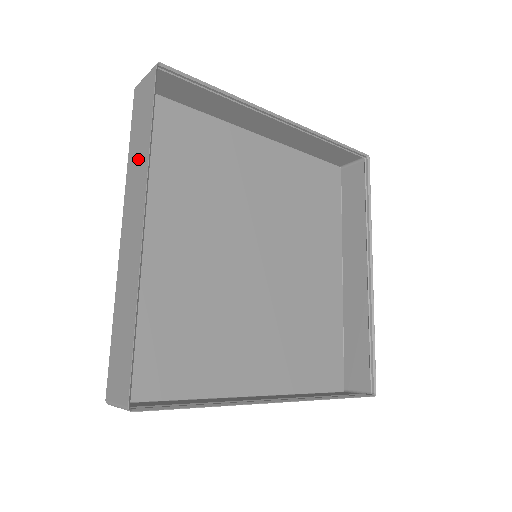
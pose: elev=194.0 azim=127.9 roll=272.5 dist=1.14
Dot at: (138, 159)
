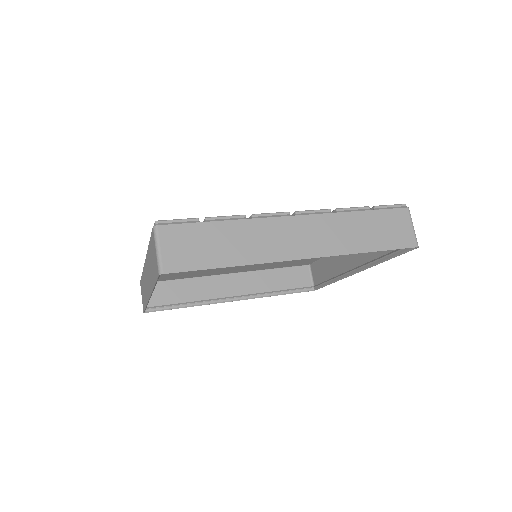
Dot at: (150, 271)
